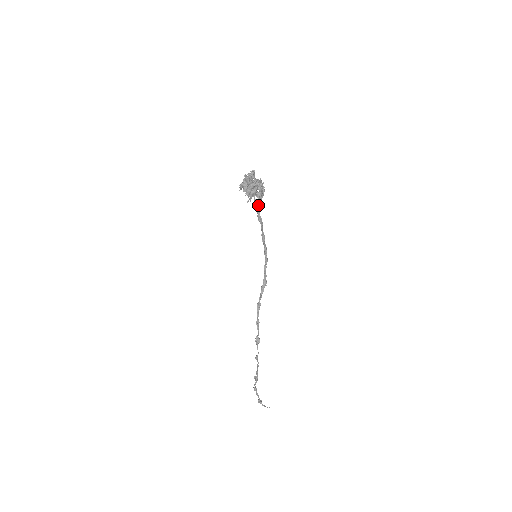
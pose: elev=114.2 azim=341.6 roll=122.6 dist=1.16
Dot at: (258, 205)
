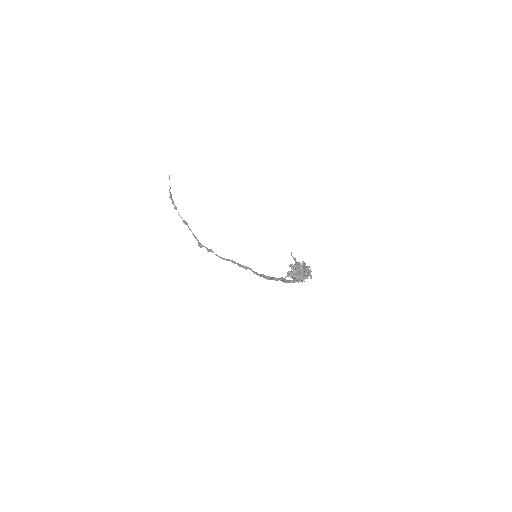
Dot at: occluded
